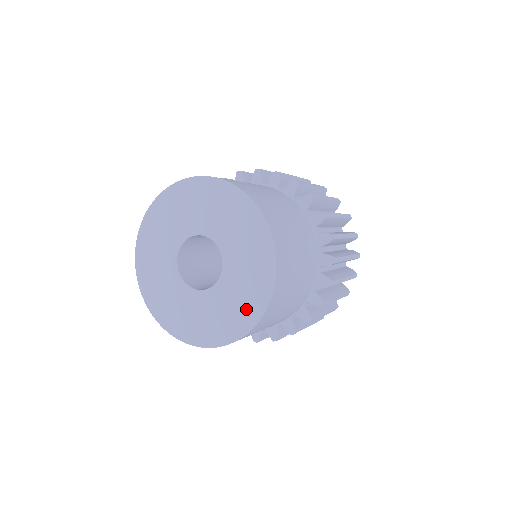
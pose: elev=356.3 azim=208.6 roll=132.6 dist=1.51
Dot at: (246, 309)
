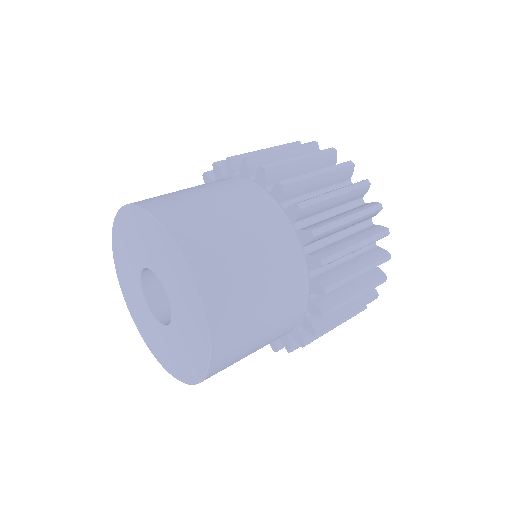
Dot at: (195, 318)
